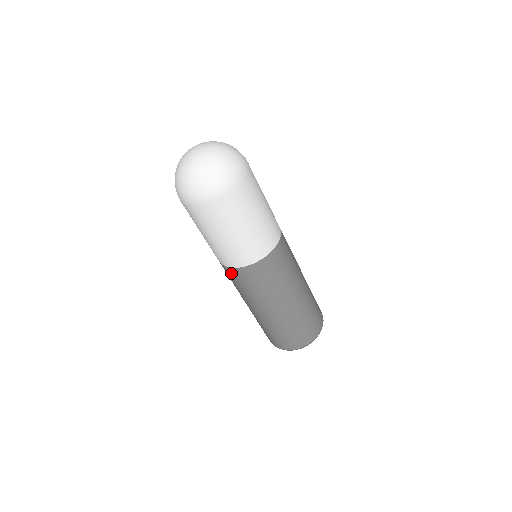
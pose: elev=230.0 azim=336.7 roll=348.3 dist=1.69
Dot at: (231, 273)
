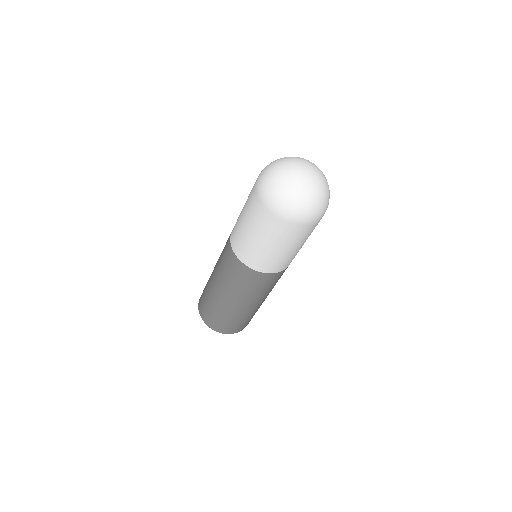
Dot at: (267, 278)
